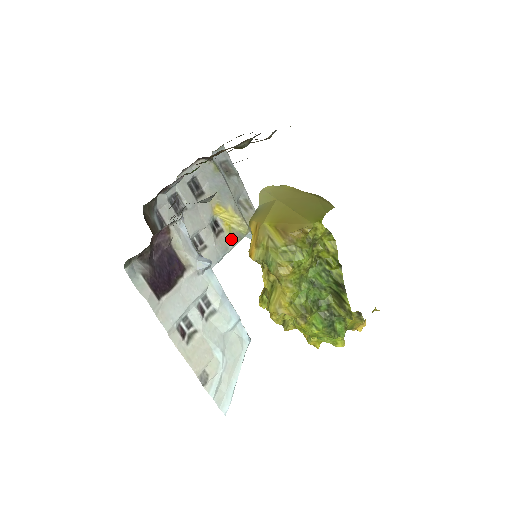
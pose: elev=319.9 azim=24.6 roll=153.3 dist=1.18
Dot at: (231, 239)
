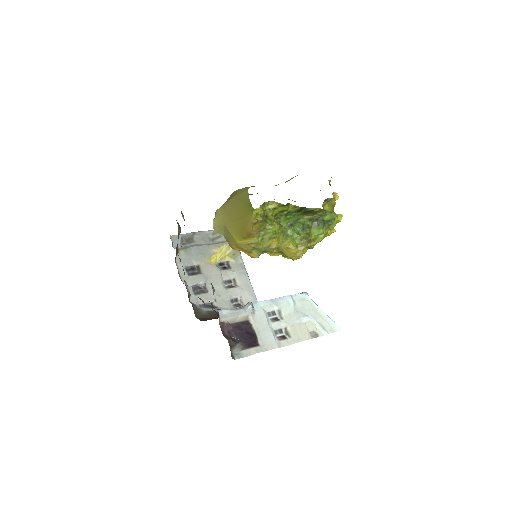
Dot at: (236, 258)
